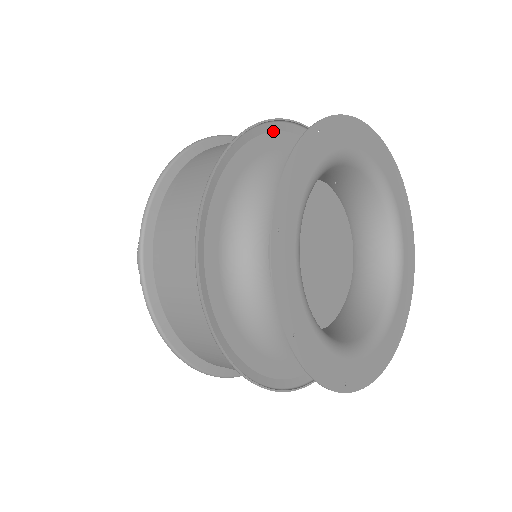
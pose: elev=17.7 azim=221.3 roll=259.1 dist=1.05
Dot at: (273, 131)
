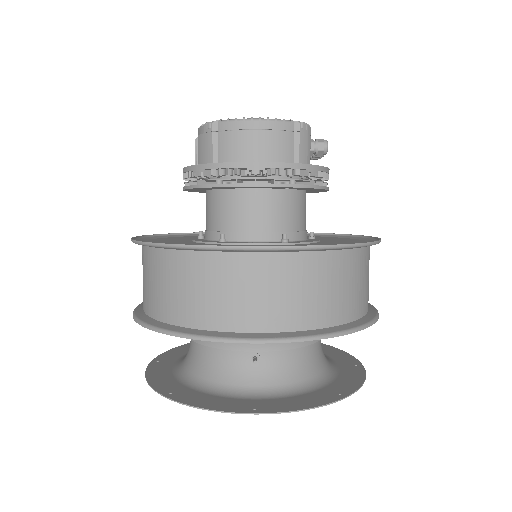
Dot at: (187, 330)
